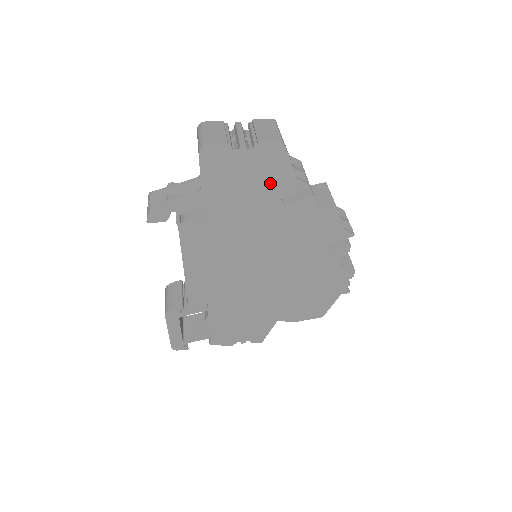
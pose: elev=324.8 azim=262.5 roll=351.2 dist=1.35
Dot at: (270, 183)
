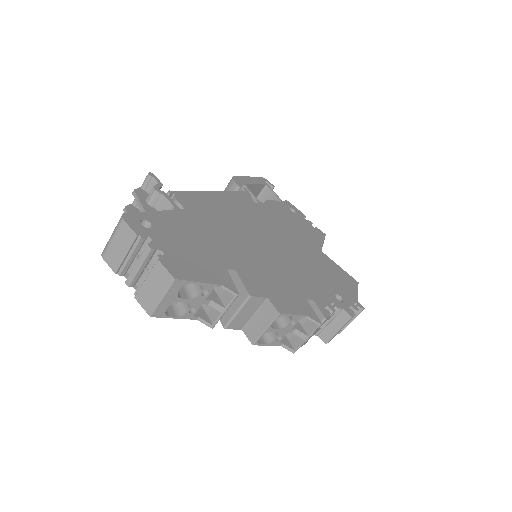
Dot at: occluded
